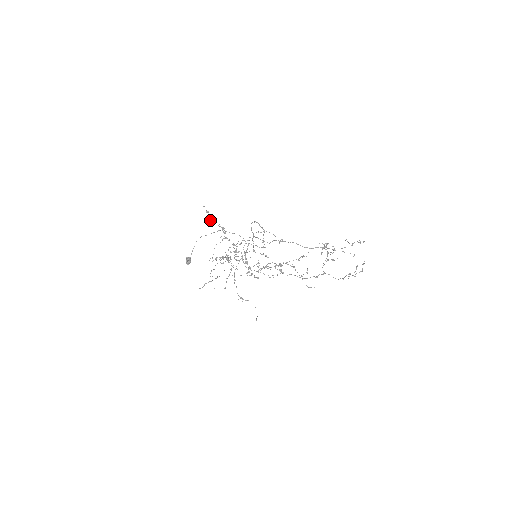
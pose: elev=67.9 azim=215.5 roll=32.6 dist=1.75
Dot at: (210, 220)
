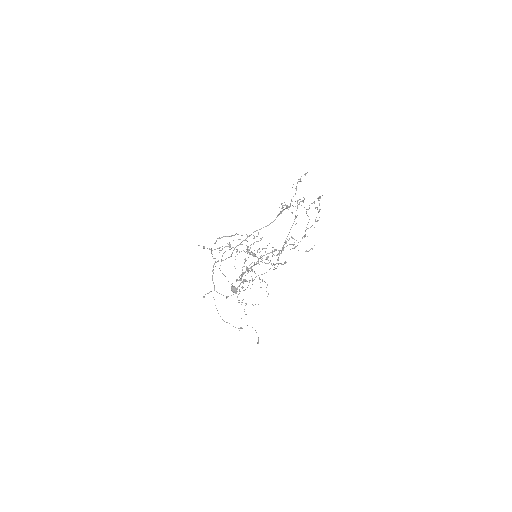
Dot at: occluded
